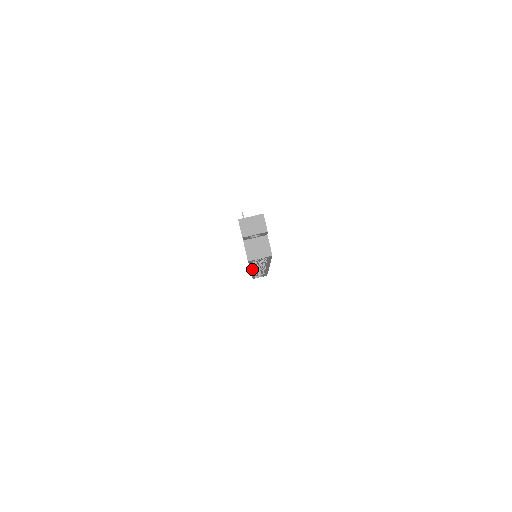
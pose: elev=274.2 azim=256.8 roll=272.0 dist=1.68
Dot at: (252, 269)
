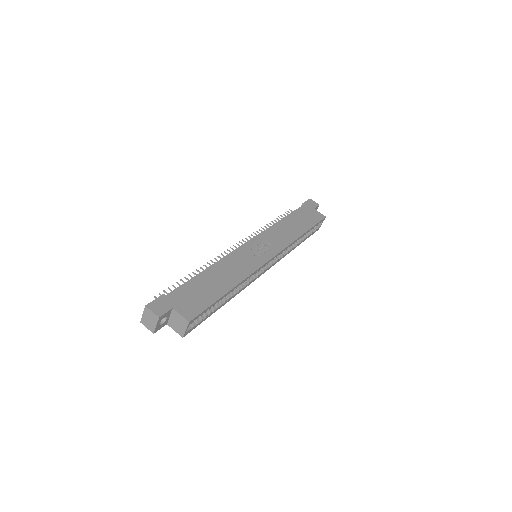
Dot at: (245, 286)
